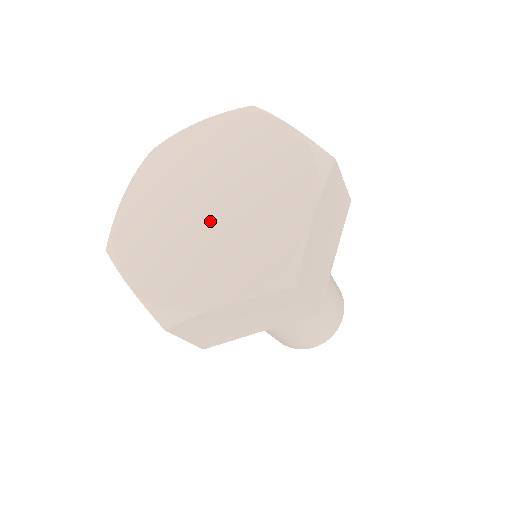
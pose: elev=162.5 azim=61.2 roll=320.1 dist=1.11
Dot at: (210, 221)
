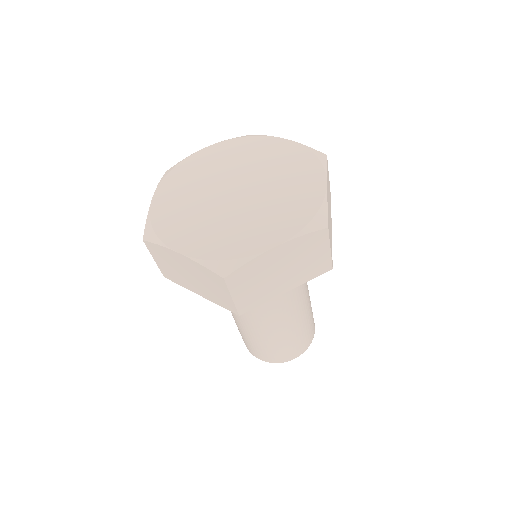
Dot at: (225, 201)
